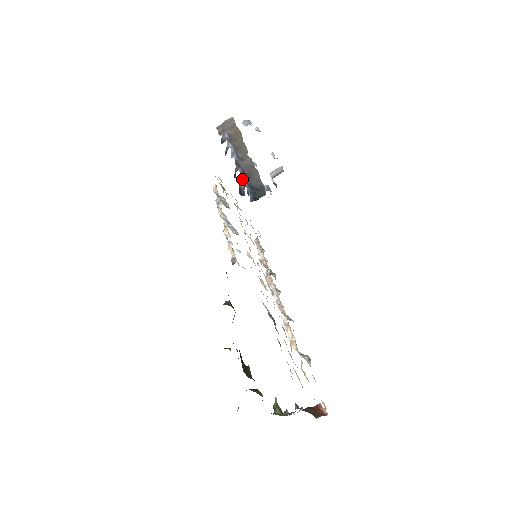
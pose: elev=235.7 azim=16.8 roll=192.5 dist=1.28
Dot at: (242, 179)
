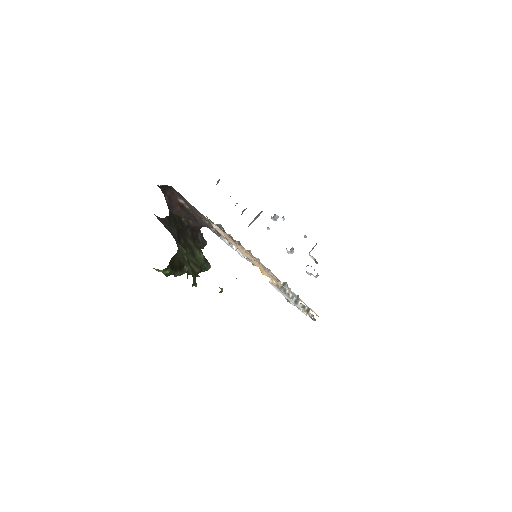
Dot at: (218, 181)
